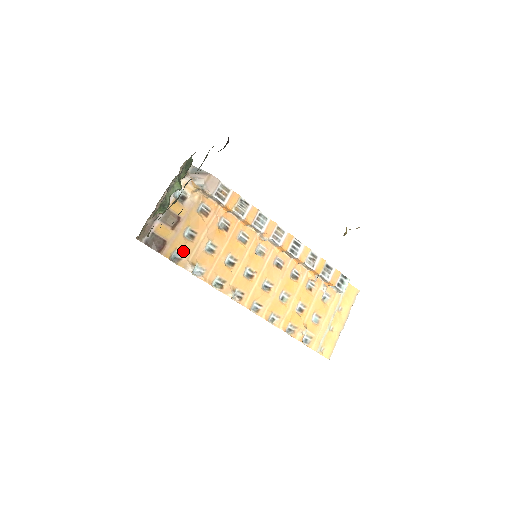
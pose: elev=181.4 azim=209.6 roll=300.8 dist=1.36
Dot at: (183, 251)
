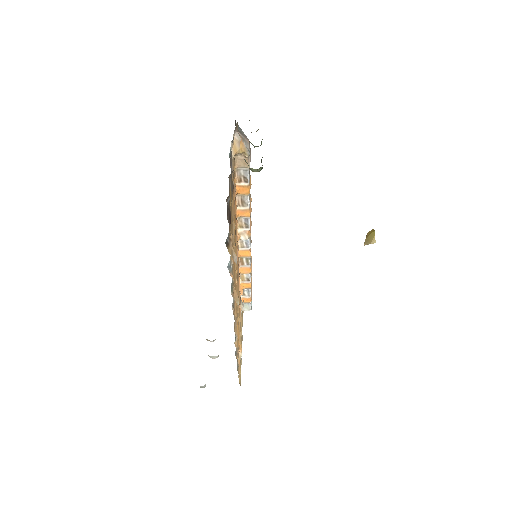
Dot at: occluded
